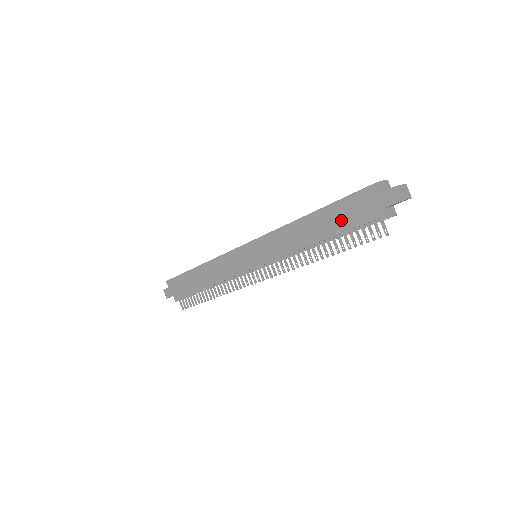
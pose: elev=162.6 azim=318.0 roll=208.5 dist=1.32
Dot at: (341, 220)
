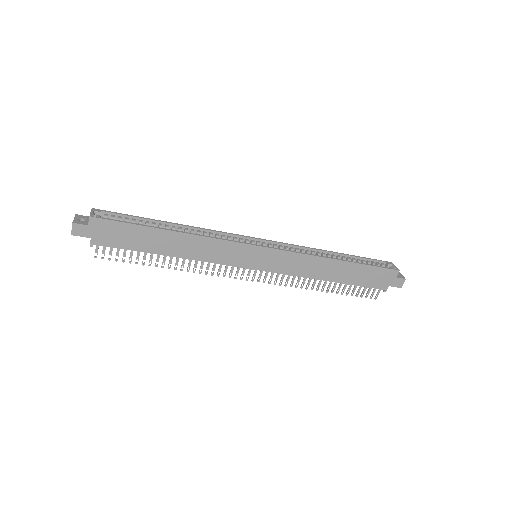
Dot at: (360, 278)
